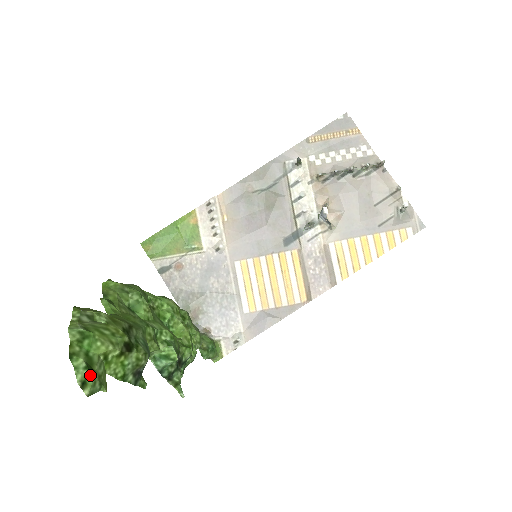
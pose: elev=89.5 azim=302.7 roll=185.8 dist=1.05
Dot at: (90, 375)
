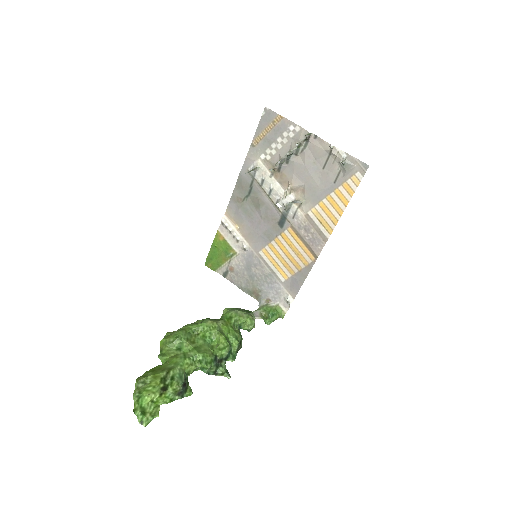
Dot at: (143, 417)
